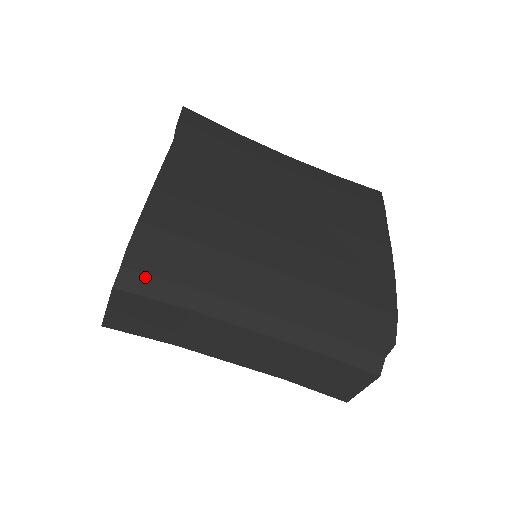
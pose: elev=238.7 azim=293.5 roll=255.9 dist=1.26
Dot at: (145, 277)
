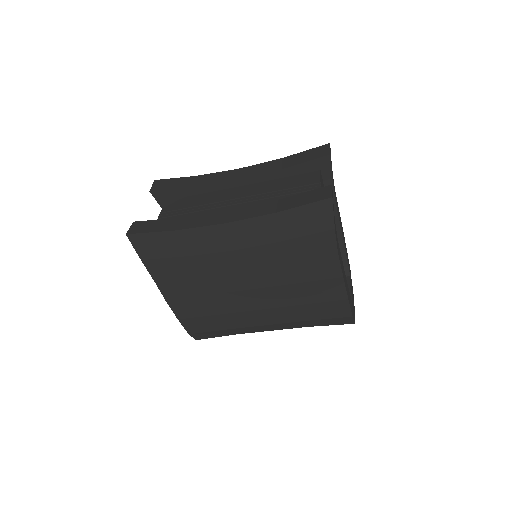
Dot at: occluded
